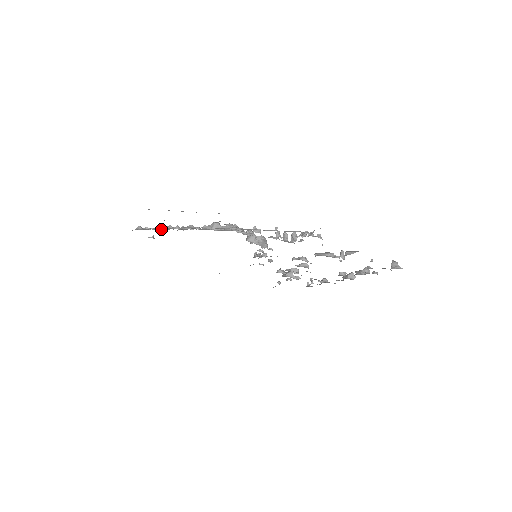
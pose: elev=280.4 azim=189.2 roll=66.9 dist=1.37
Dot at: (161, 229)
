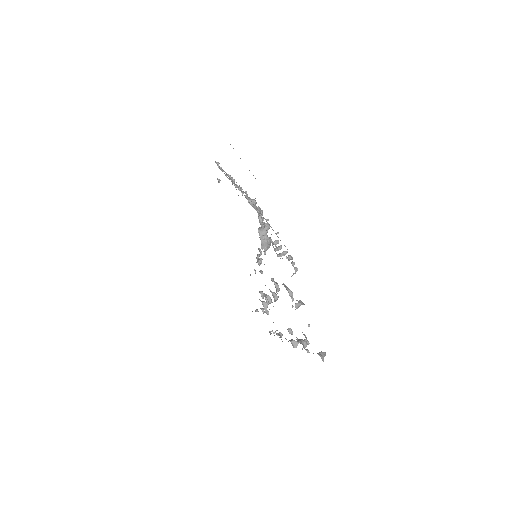
Dot at: (225, 172)
